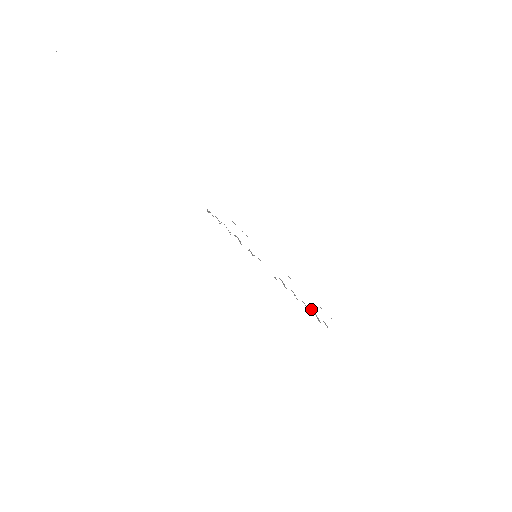
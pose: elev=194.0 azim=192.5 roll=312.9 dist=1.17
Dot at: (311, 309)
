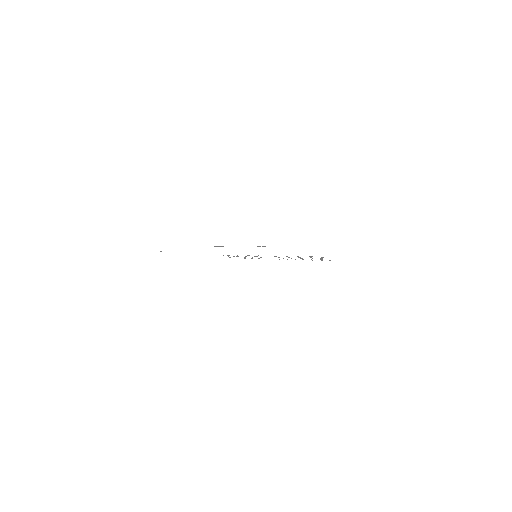
Dot at: occluded
